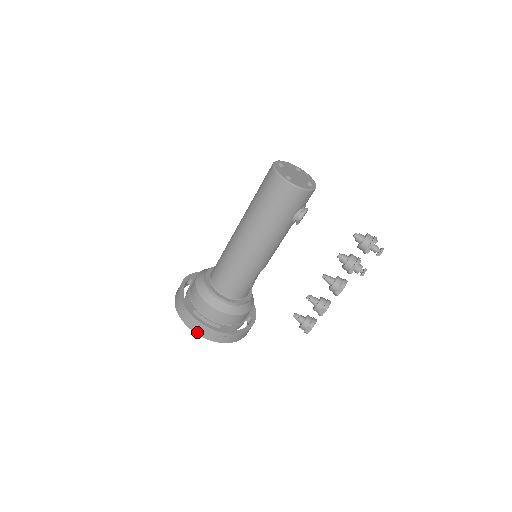
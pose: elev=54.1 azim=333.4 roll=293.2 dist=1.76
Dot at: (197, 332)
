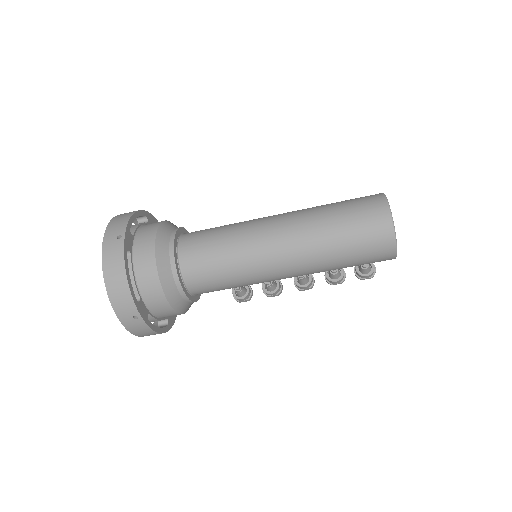
Dot at: (141, 336)
